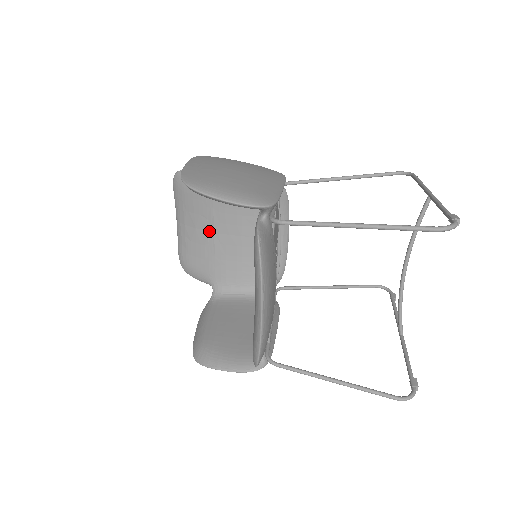
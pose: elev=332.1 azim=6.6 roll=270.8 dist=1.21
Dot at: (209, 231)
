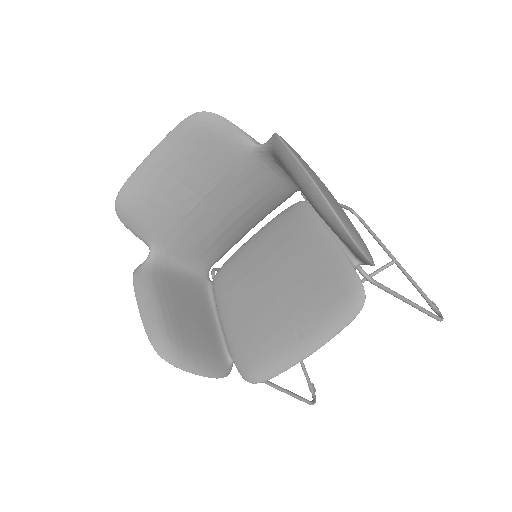
Dot at: (196, 194)
